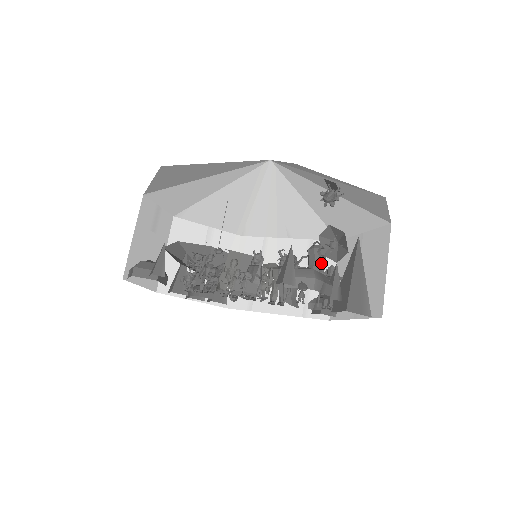
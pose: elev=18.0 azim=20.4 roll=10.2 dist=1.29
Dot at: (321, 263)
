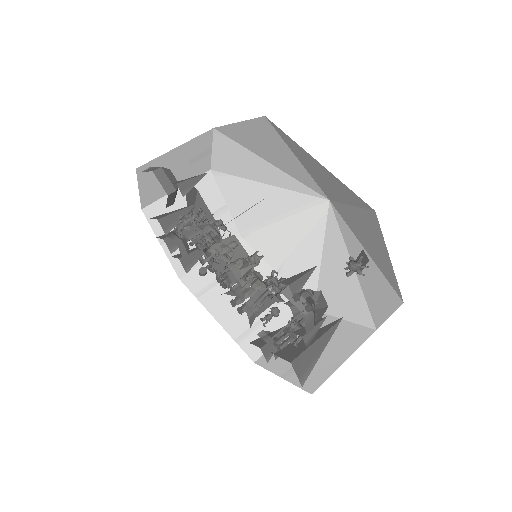
Dot at: occluded
